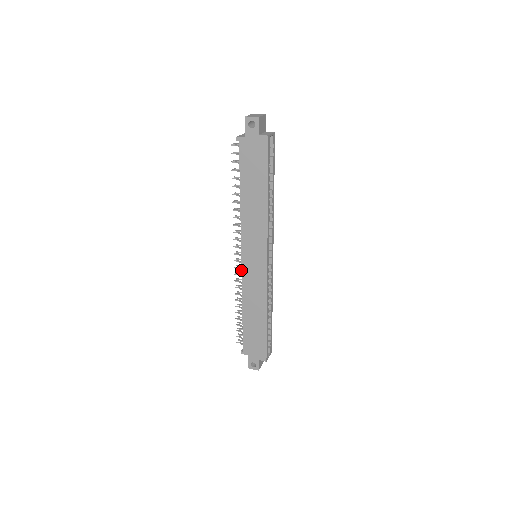
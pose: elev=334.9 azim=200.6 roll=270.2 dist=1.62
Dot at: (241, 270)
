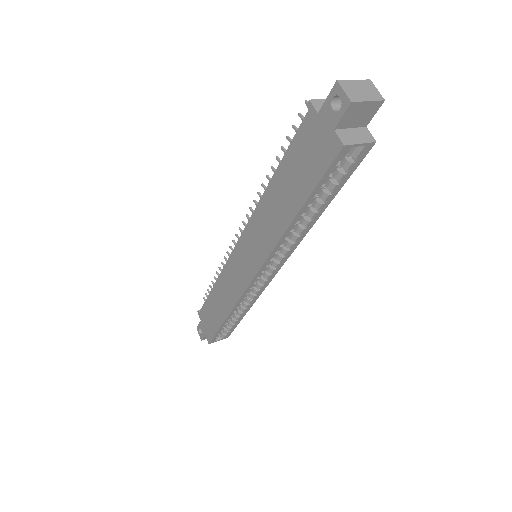
Dot at: (231, 253)
